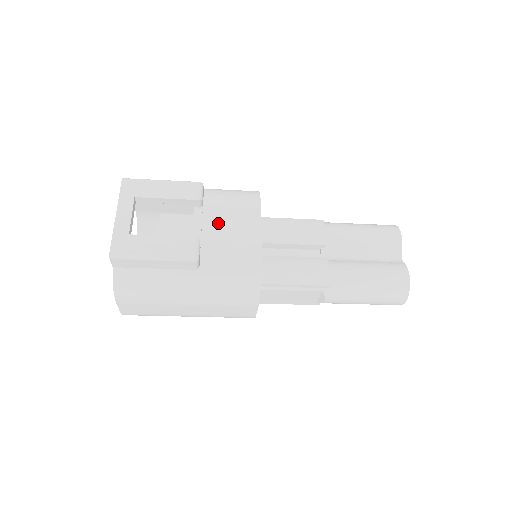
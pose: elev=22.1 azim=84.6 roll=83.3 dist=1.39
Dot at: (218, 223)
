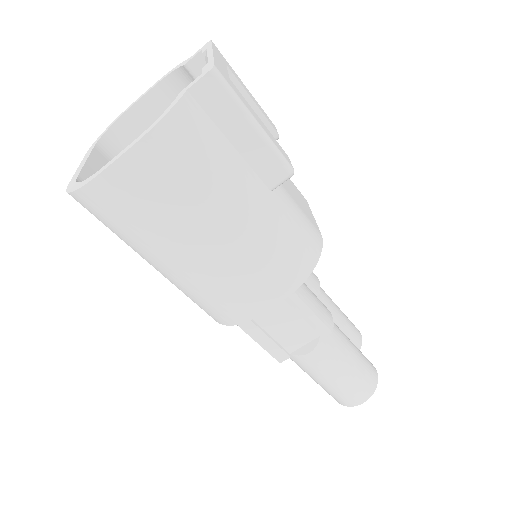
Dot at: occluded
